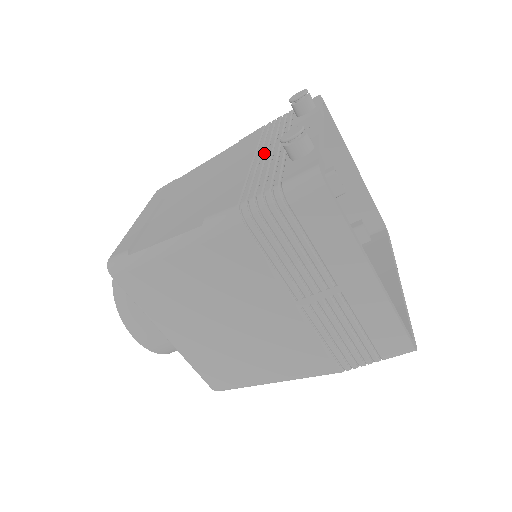
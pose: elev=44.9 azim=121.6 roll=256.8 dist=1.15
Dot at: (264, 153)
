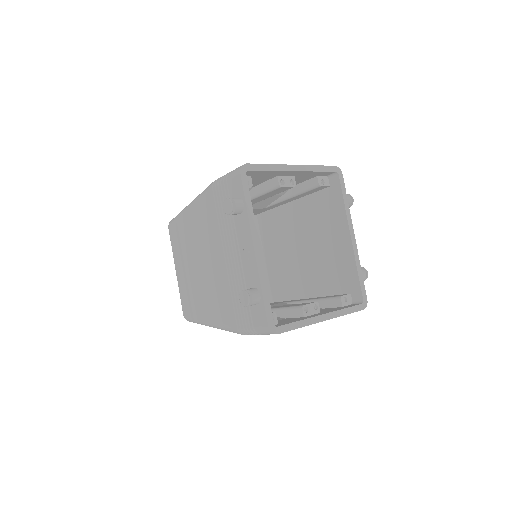
Dot at: (230, 260)
